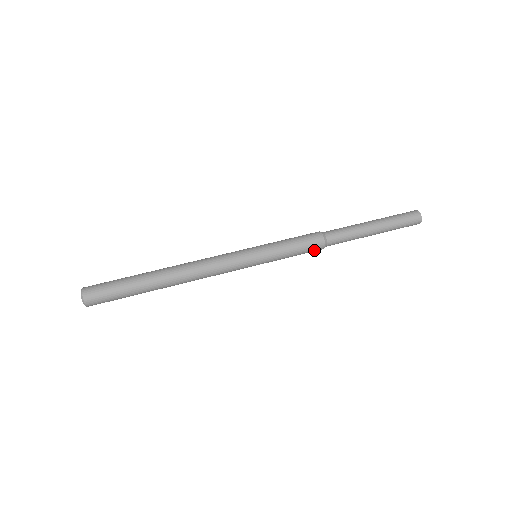
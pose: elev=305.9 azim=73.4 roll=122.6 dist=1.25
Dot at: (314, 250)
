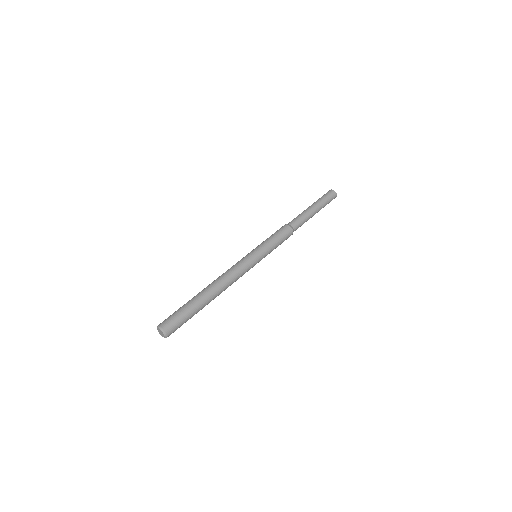
Dot at: (287, 234)
